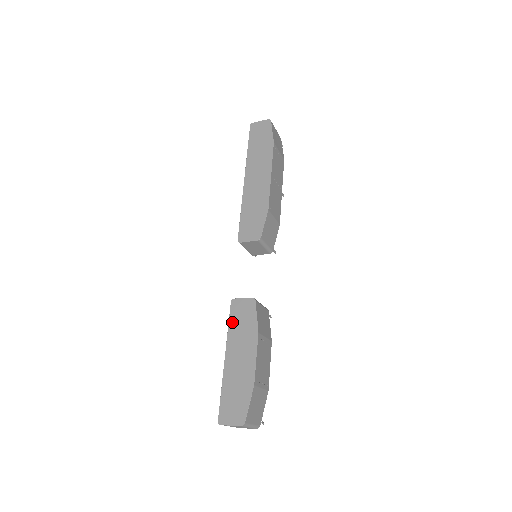
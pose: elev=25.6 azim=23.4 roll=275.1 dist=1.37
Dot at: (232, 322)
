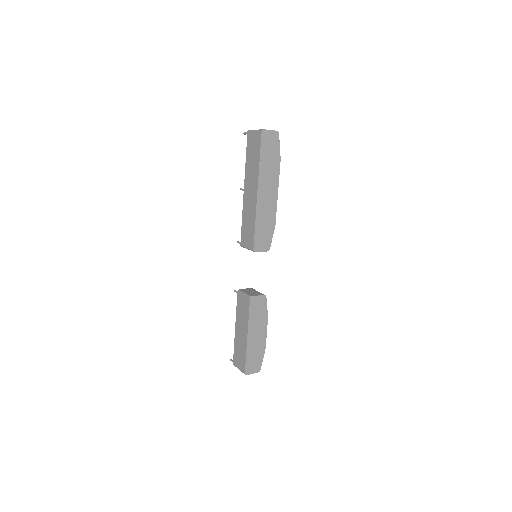
Dot at: (252, 313)
